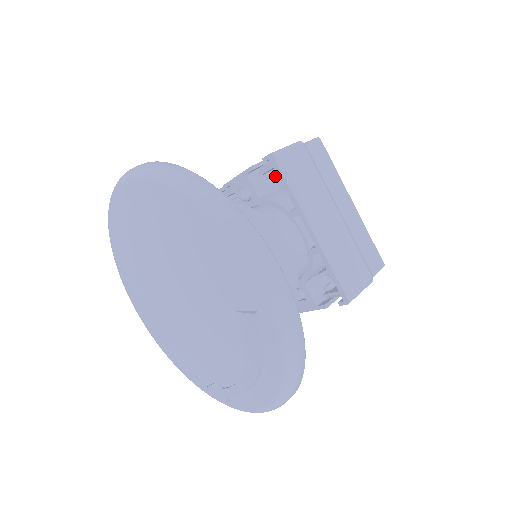
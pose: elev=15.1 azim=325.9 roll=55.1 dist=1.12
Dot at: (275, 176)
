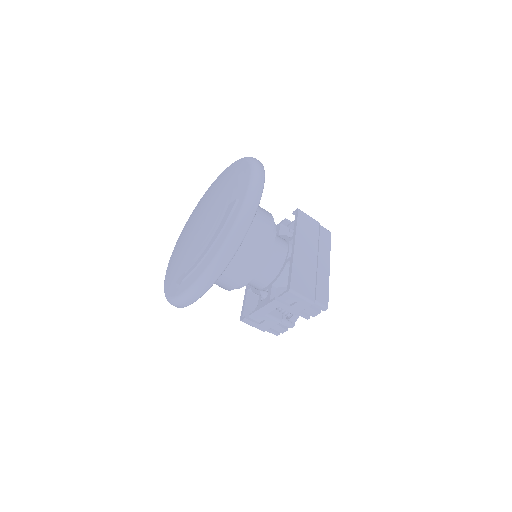
Dot at: occluded
